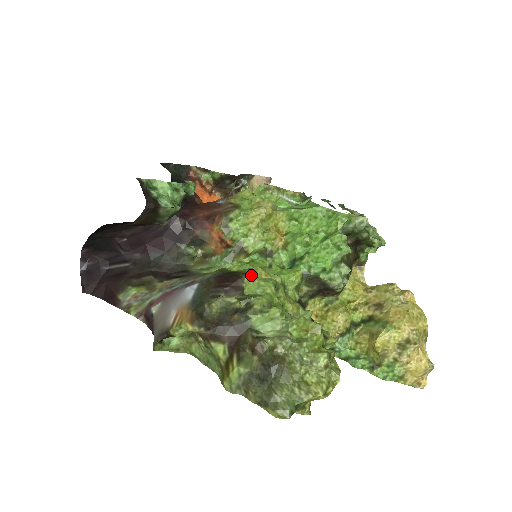
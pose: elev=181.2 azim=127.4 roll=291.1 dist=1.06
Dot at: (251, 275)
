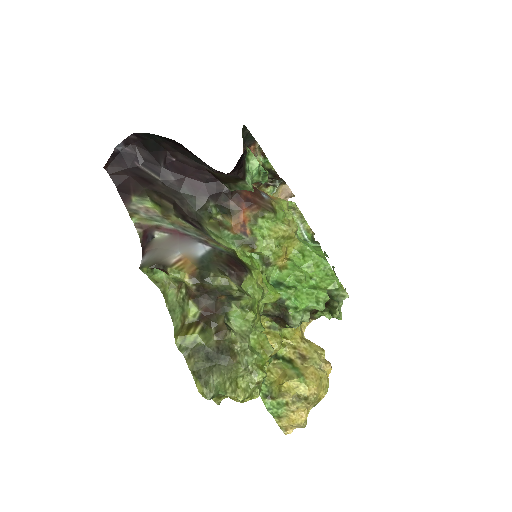
Dot at: (253, 275)
